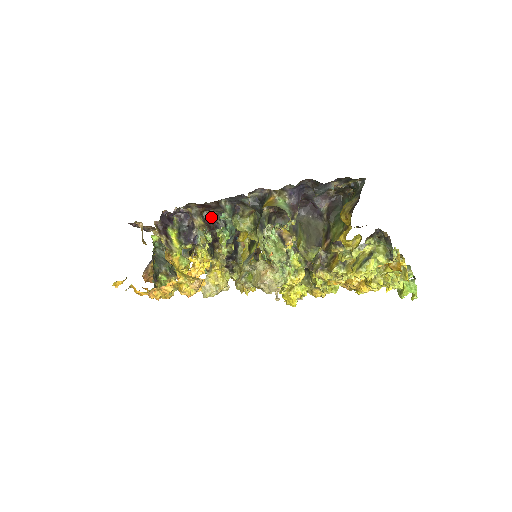
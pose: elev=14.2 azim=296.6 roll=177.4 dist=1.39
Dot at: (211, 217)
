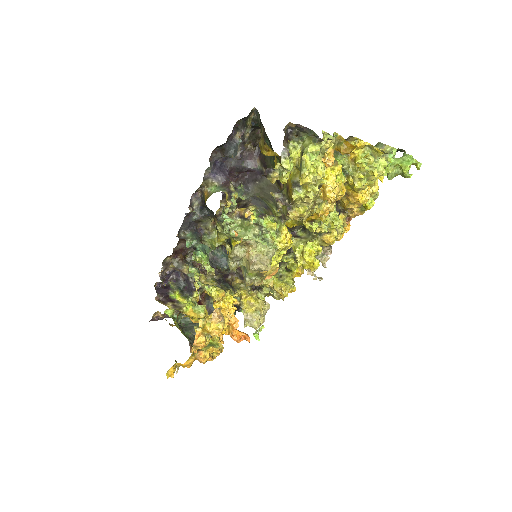
Dot at: occluded
